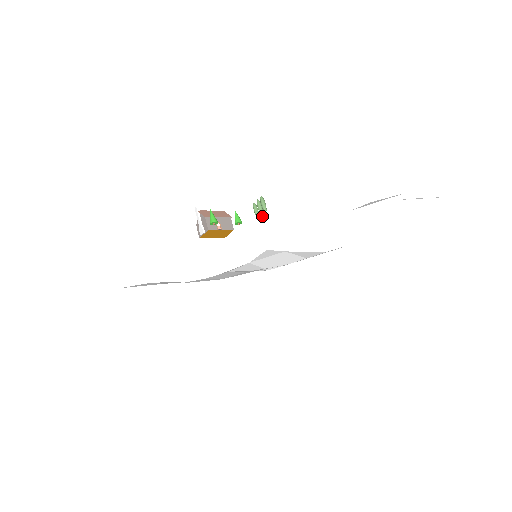
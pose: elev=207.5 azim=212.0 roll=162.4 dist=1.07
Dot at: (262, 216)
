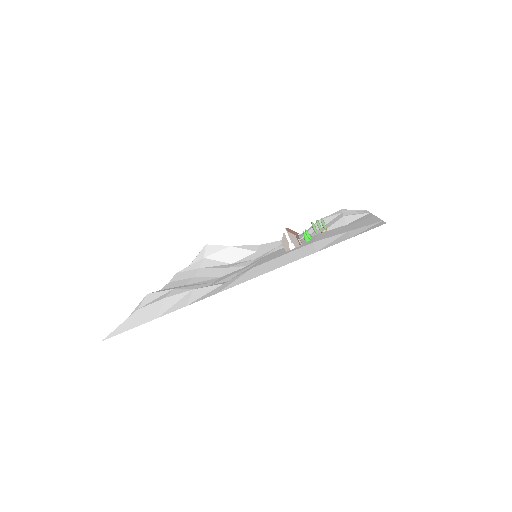
Dot at: (322, 233)
